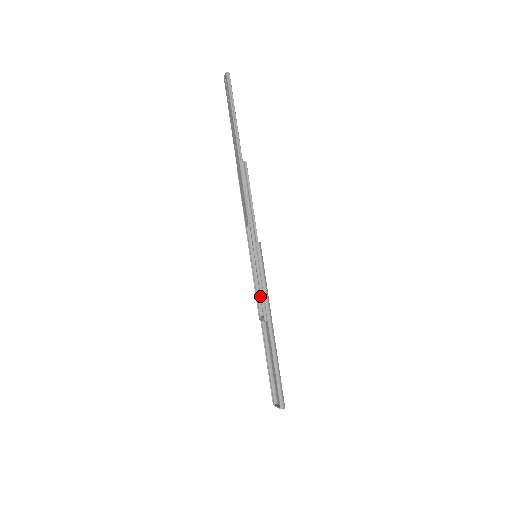
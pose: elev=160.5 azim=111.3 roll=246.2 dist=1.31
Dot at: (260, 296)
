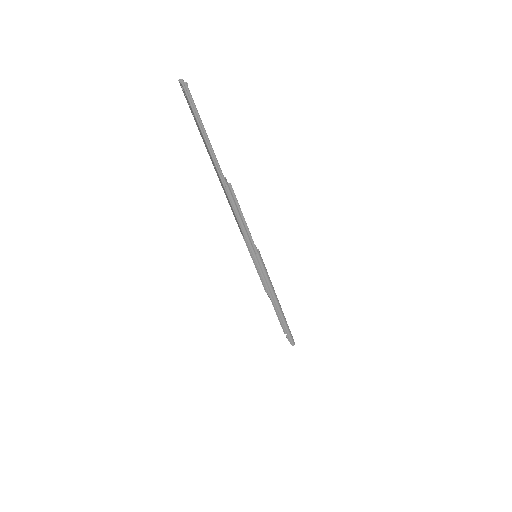
Dot at: occluded
